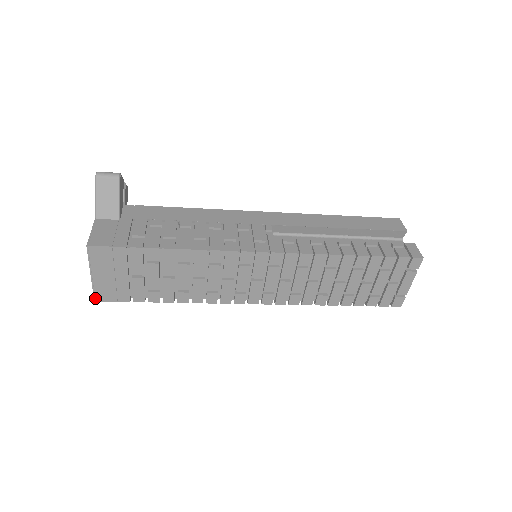
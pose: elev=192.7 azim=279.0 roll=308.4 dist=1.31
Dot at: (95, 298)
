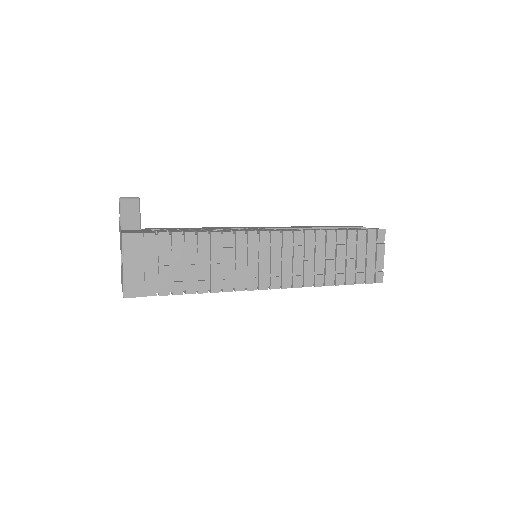
Dot at: (124, 294)
